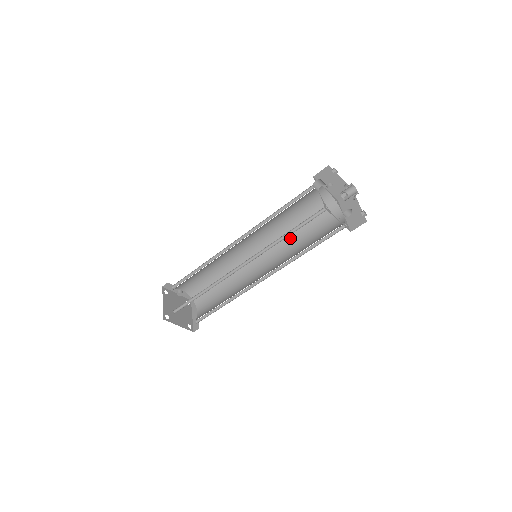
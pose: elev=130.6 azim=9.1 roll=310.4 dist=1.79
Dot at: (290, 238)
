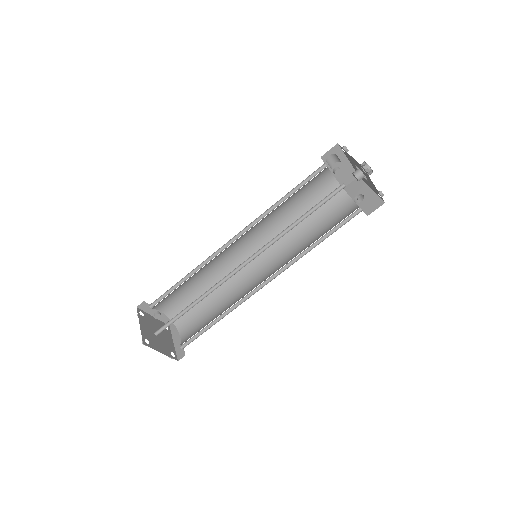
Dot at: (292, 235)
